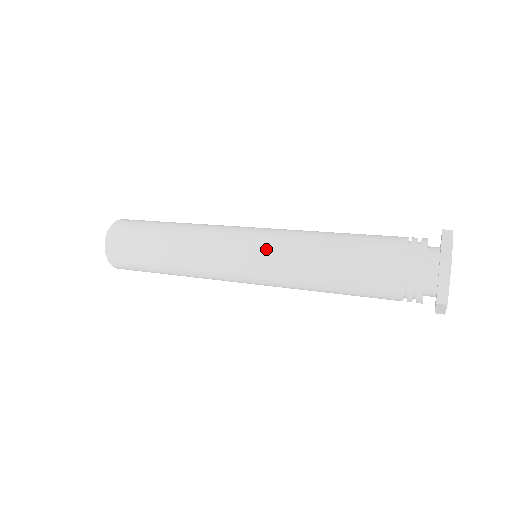
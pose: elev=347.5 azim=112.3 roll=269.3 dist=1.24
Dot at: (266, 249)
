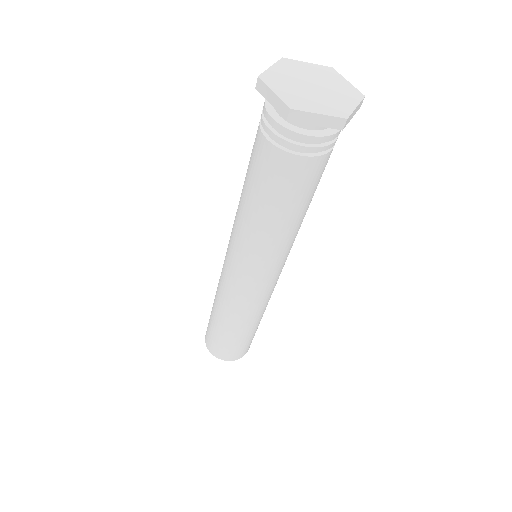
Dot at: (230, 240)
